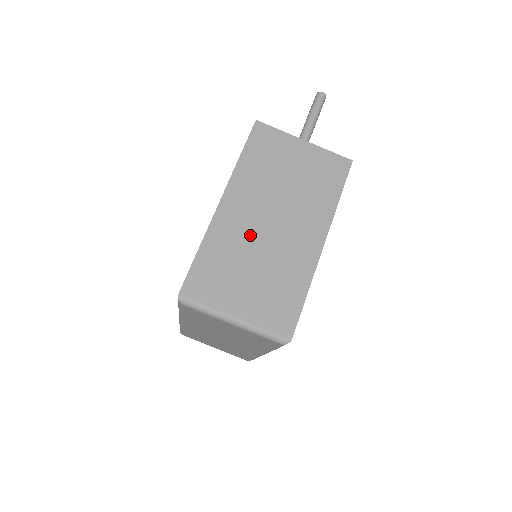
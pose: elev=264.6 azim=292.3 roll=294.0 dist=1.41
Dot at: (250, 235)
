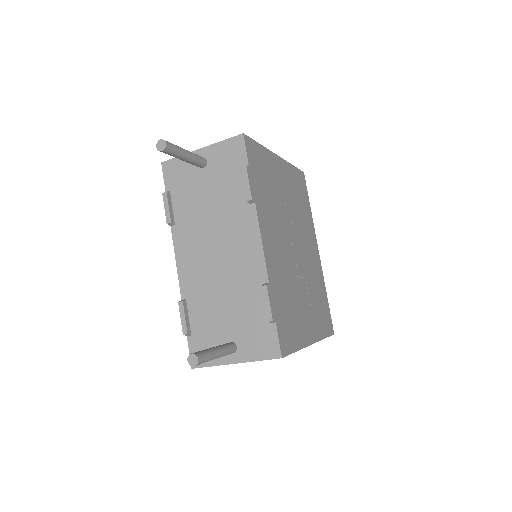
Dot at: occluded
